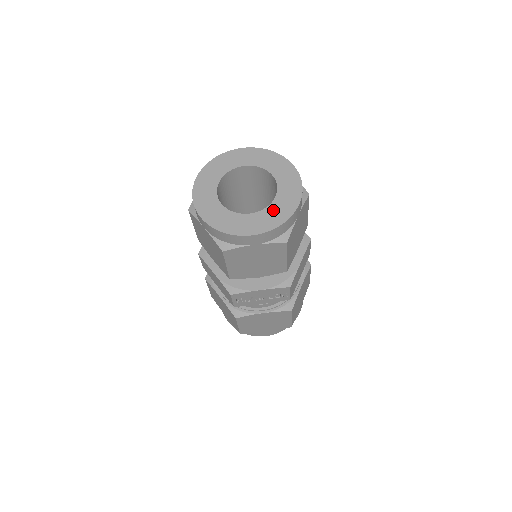
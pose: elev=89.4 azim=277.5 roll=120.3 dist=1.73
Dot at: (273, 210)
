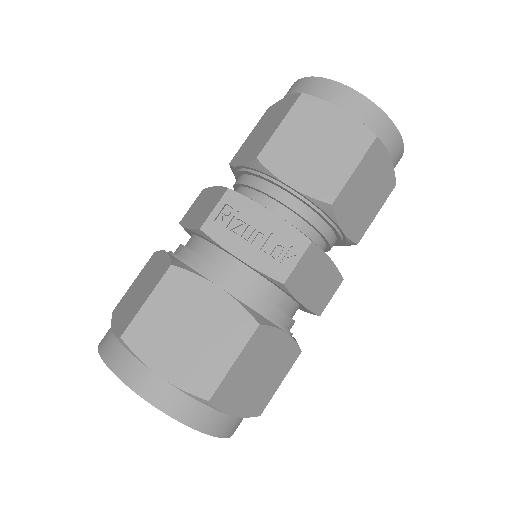
Dot at: occluded
